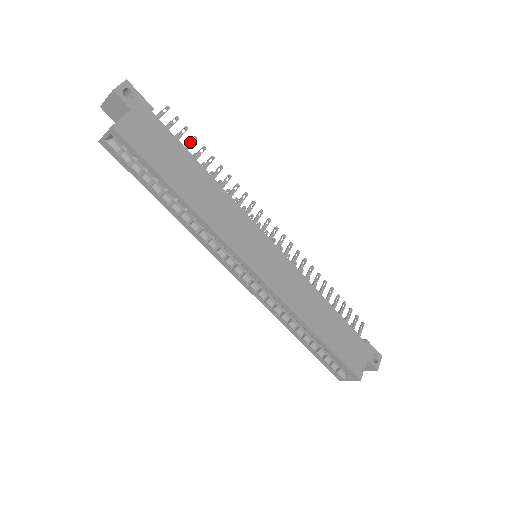
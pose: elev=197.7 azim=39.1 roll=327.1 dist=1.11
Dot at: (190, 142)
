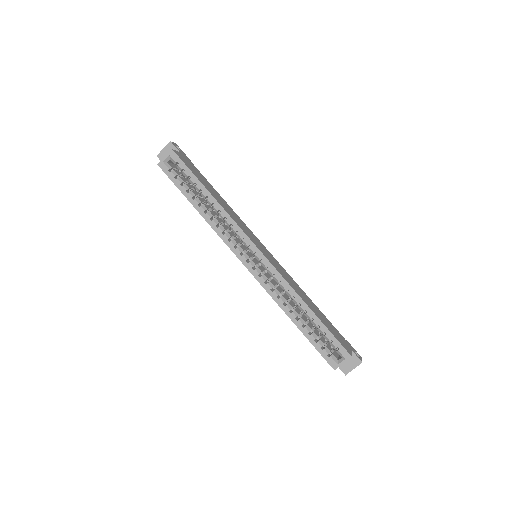
Dot at: occluded
